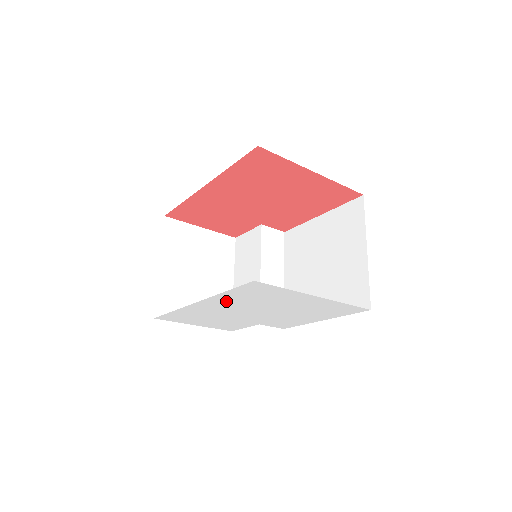
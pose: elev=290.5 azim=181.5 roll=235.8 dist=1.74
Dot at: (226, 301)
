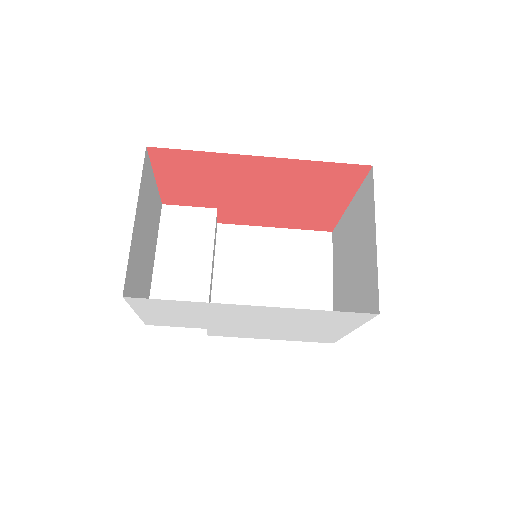
Dot at: (283, 313)
